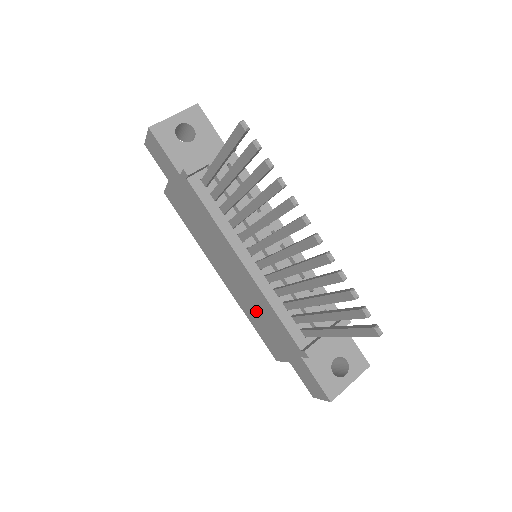
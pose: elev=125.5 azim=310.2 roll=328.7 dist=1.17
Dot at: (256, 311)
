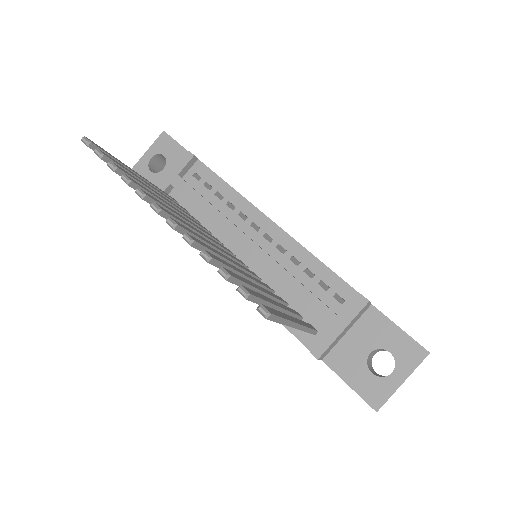
Dot at: occluded
